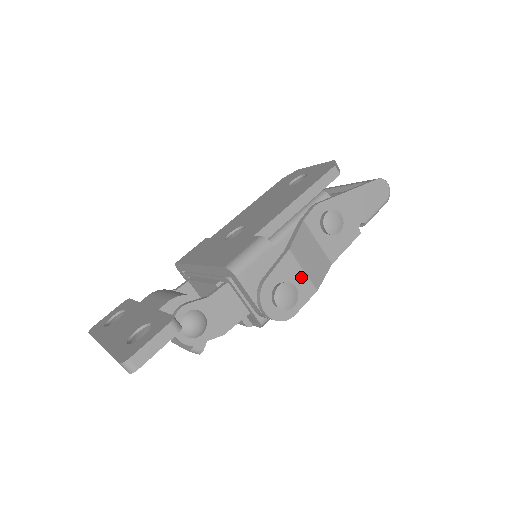
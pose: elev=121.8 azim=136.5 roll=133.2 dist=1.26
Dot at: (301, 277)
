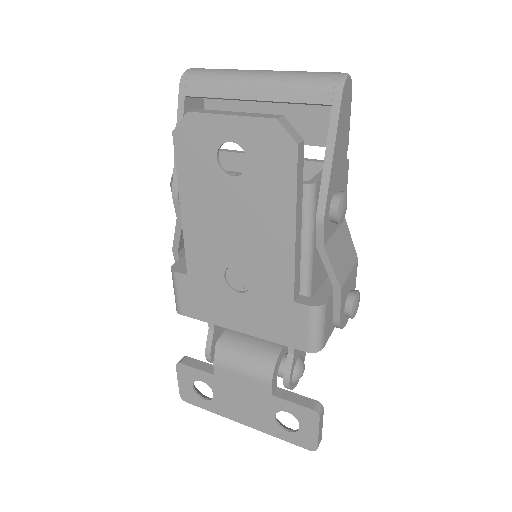
Dot at: (350, 277)
